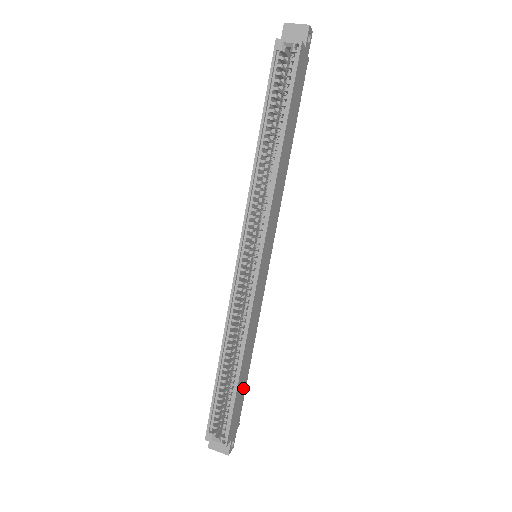
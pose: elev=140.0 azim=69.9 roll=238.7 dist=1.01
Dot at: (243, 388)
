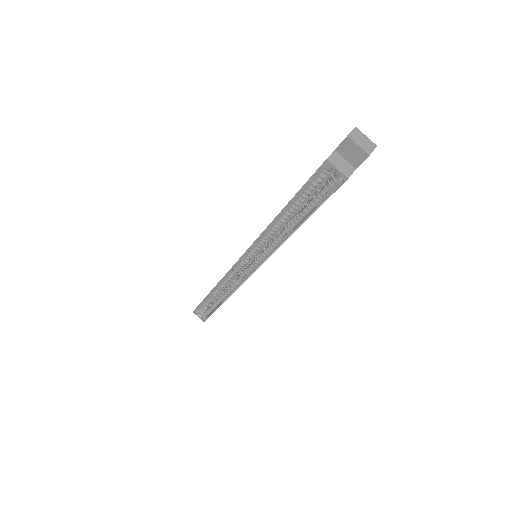
Dot at: occluded
